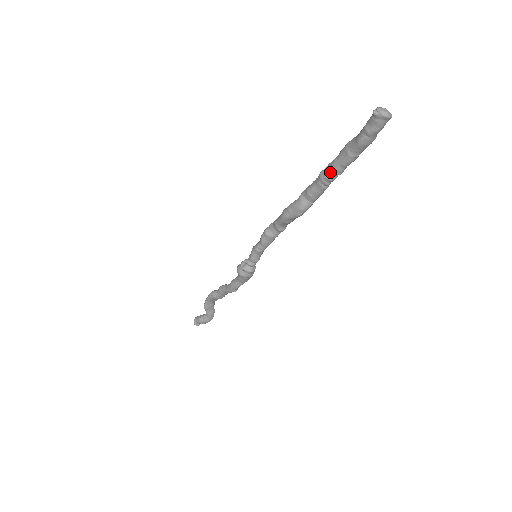
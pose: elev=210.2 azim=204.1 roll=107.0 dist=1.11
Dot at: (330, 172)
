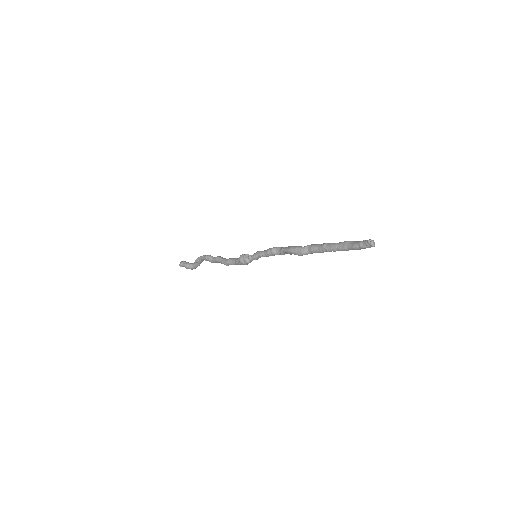
Dot at: (330, 248)
